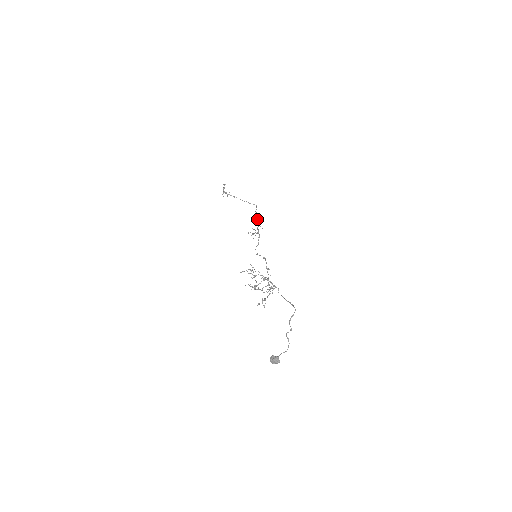
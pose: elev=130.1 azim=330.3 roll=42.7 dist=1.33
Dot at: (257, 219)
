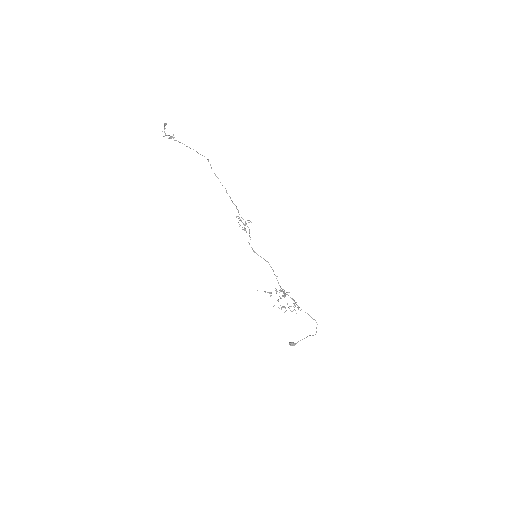
Dot at: (227, 193)
